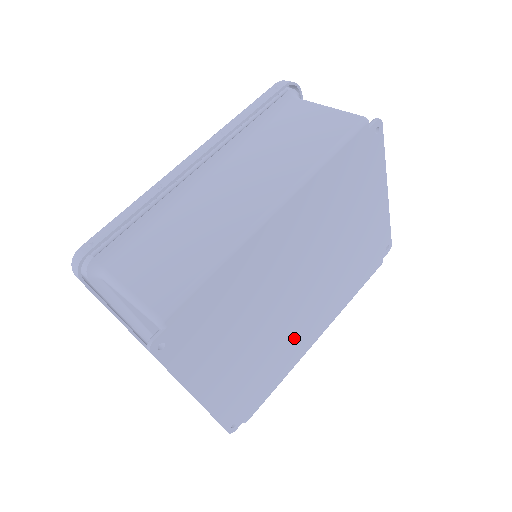
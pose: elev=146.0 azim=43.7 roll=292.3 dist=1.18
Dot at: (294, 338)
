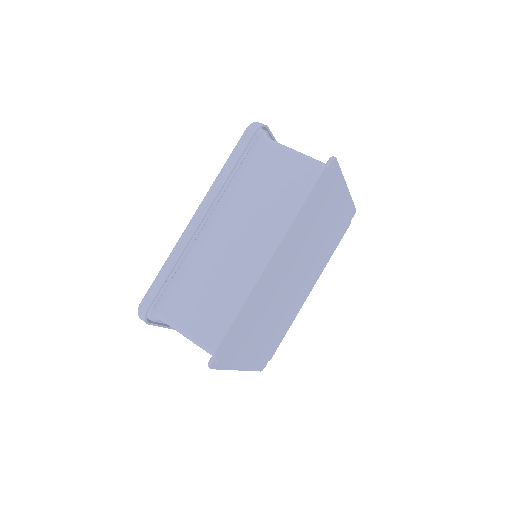
Dot at: (293, 304)
